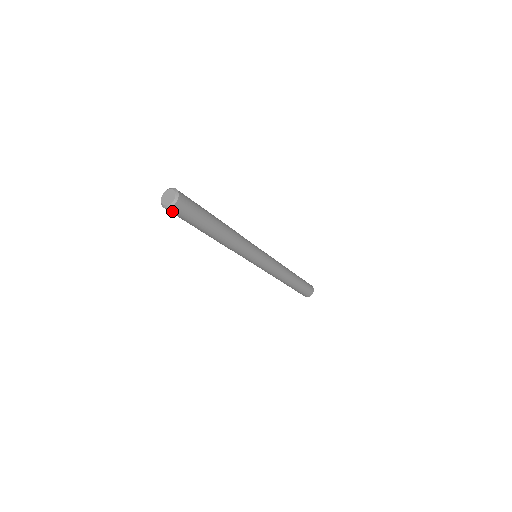
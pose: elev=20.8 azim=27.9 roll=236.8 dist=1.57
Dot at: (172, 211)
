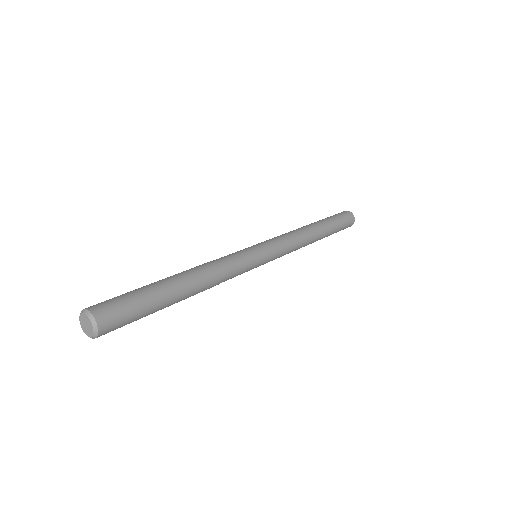
Dot at: occluded
